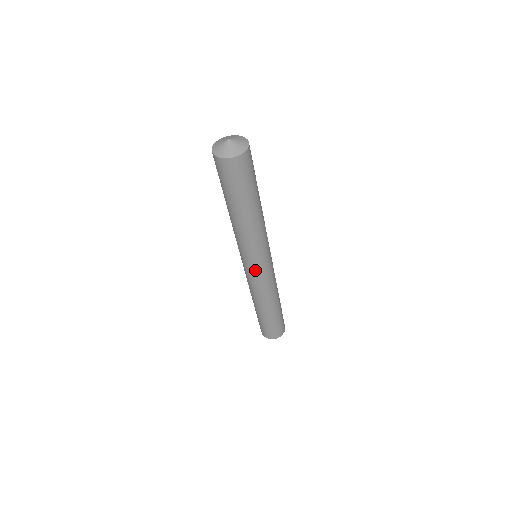
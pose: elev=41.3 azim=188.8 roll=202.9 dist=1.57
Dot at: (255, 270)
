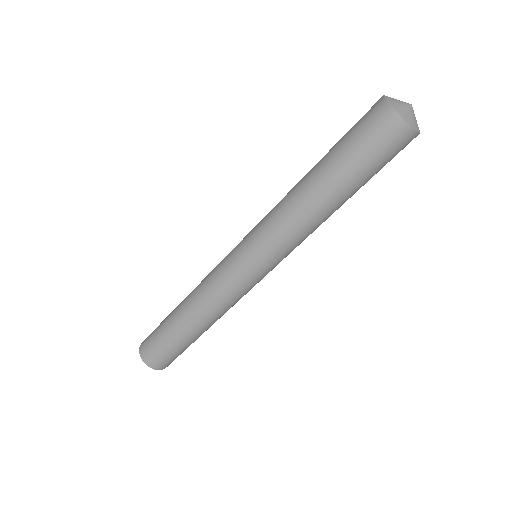
Dot at: (238, 256)
